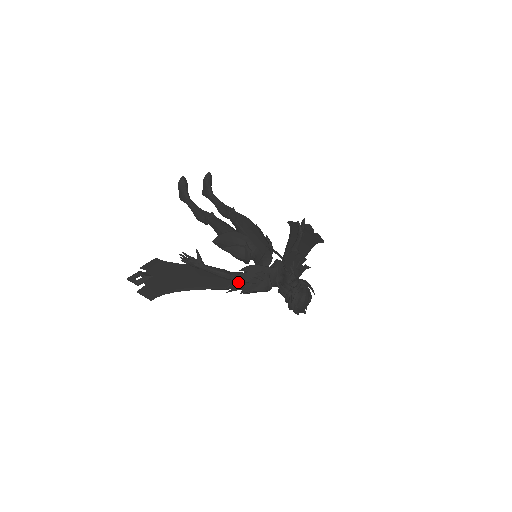
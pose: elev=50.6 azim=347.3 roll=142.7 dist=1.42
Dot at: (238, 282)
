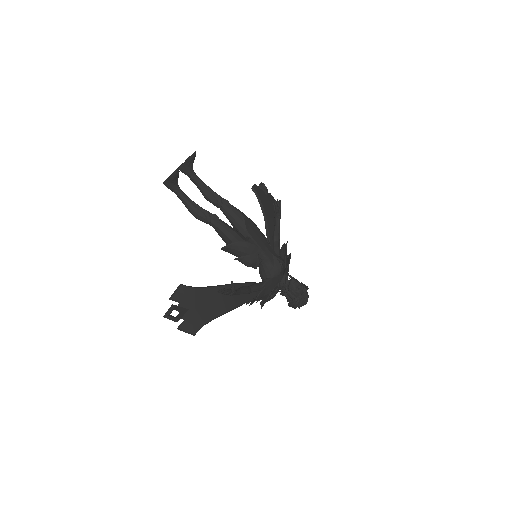
Dot at: (259, 298)
